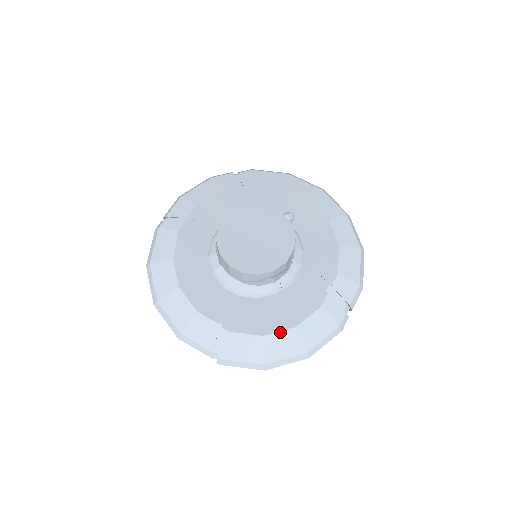
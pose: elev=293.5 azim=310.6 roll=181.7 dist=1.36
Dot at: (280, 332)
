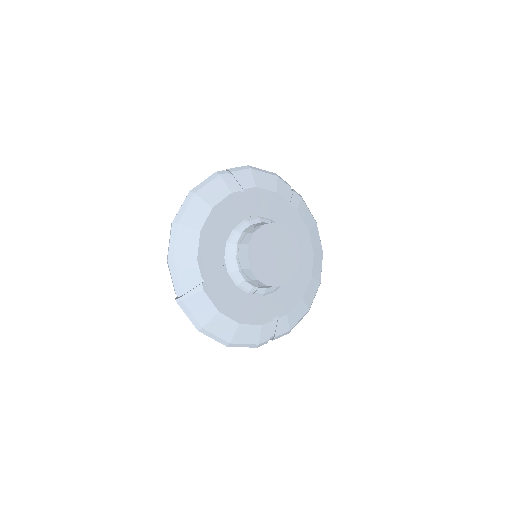
Dot at: (229, 319)
